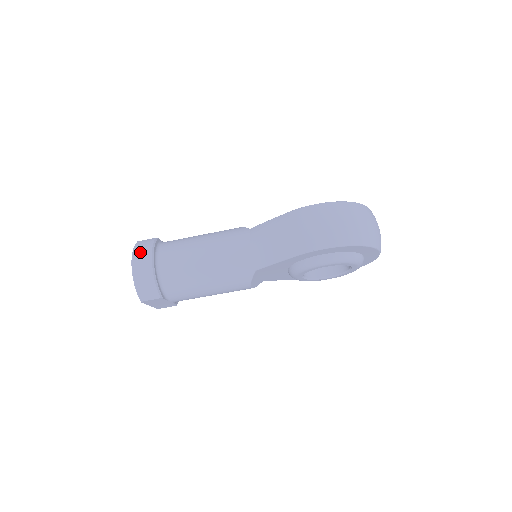
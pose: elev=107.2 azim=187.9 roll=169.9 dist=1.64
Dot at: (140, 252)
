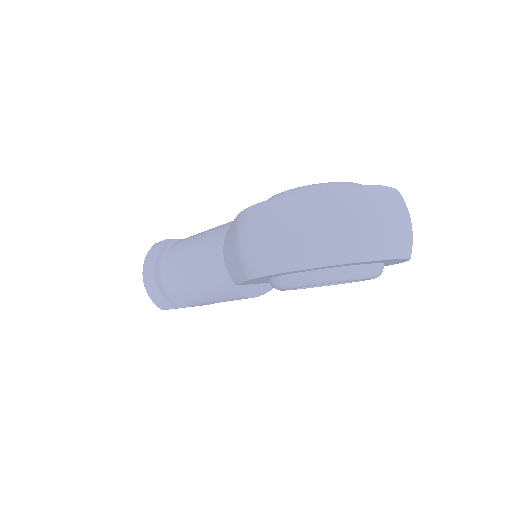
Dot at: (147, 260)
